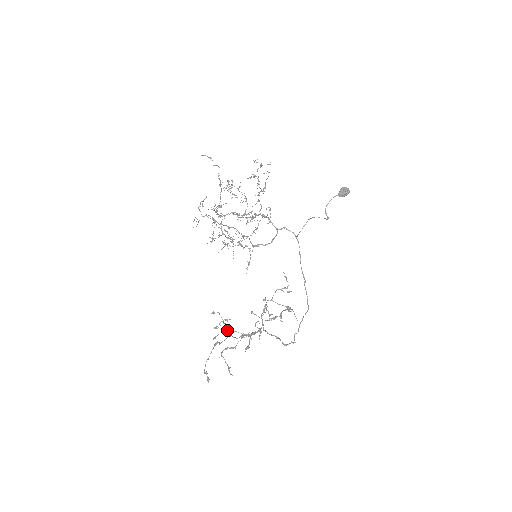
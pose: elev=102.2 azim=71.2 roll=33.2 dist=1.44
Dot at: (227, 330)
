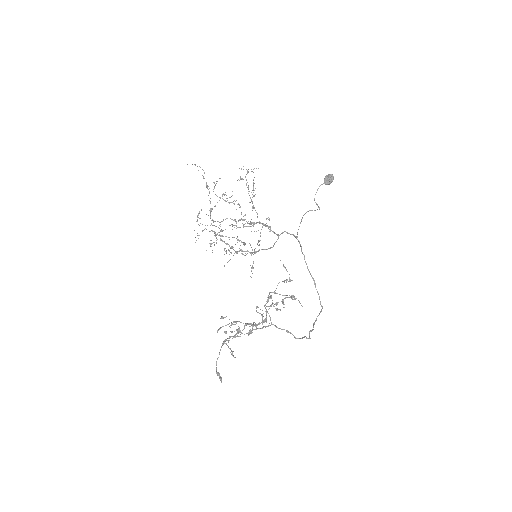
Dot at: (236, 330)
